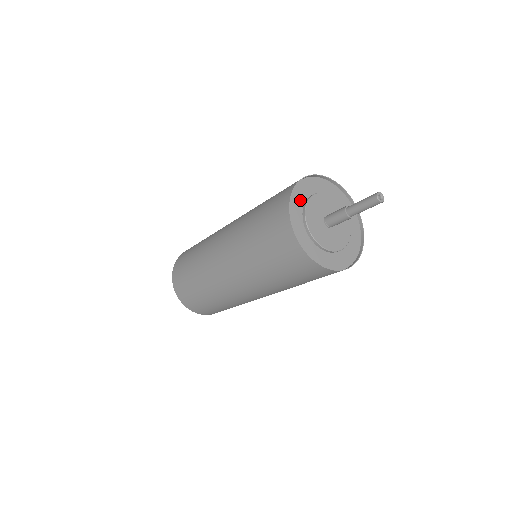
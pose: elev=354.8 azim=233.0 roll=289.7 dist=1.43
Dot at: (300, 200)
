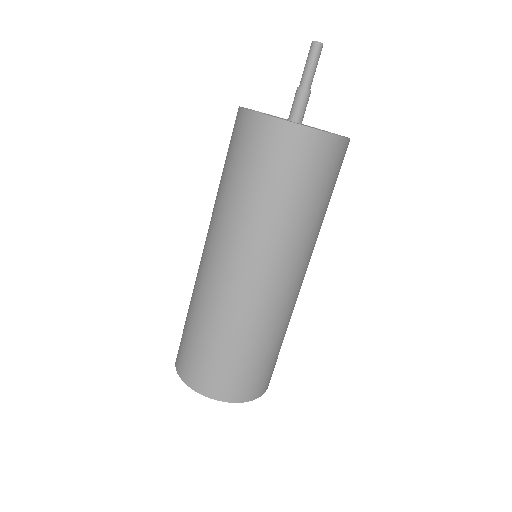
Dot at: occluded
